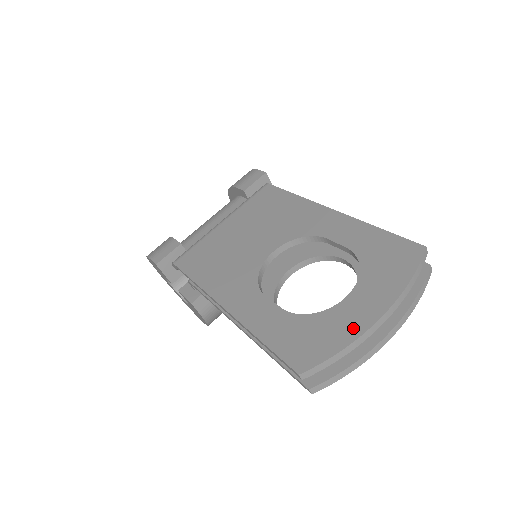
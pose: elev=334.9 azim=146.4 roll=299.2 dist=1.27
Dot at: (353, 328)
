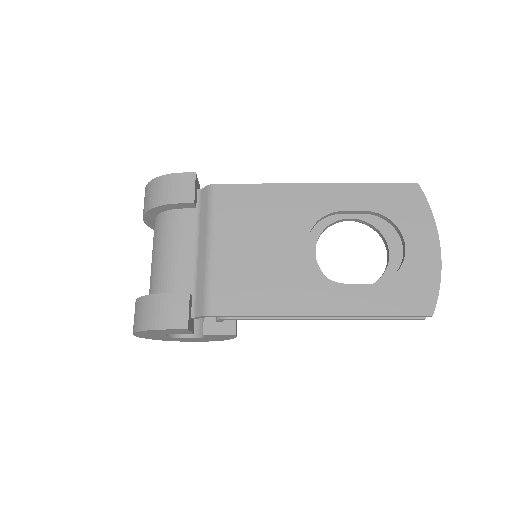
Dot at: (432, 264)
